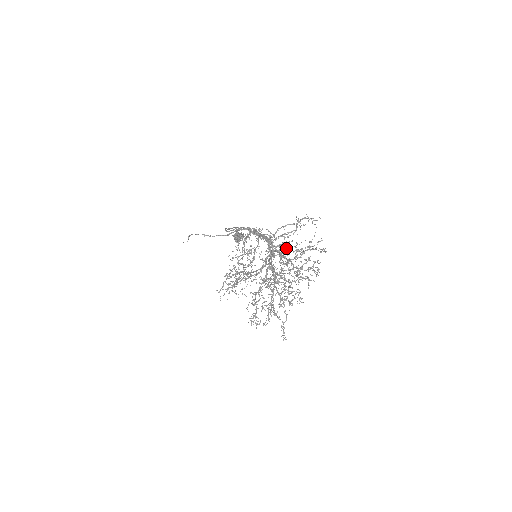
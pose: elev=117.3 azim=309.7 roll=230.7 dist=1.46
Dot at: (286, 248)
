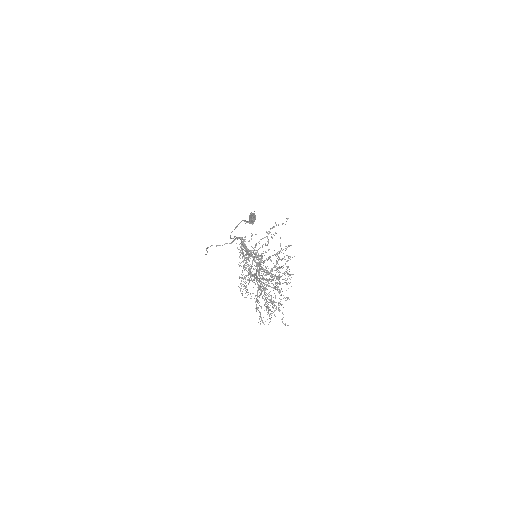
Dot at: (264, 262)
